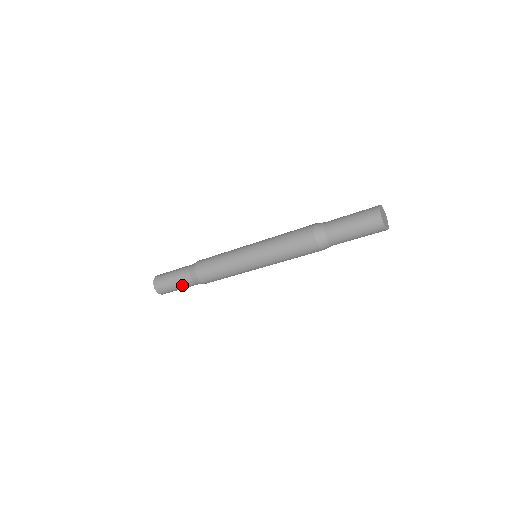
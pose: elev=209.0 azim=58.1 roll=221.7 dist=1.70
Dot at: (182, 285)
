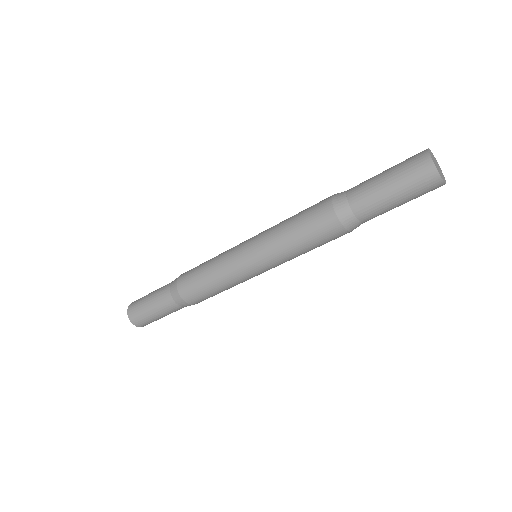
Dot at: (158, 302)
